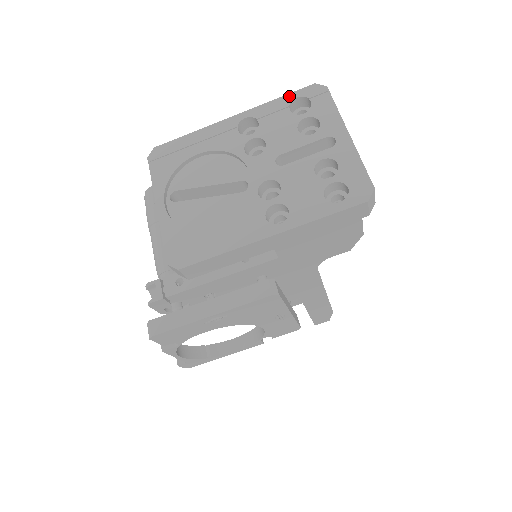
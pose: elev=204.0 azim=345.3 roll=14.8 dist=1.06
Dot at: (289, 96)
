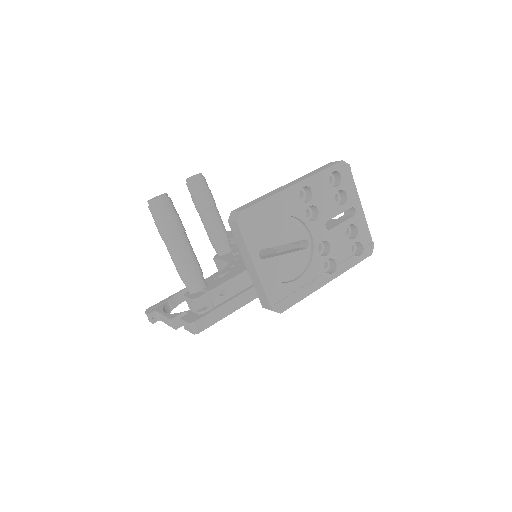
Dot at: (329, 170)
